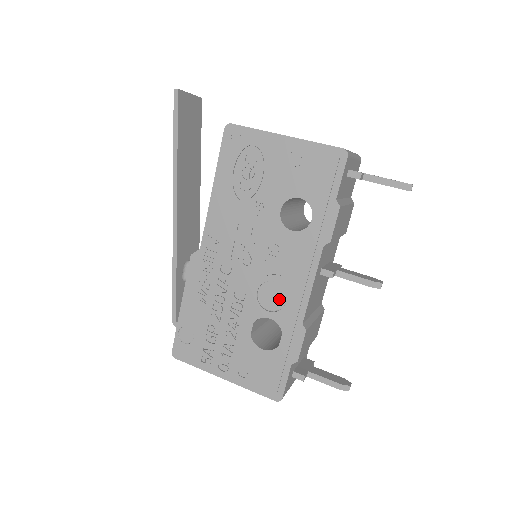
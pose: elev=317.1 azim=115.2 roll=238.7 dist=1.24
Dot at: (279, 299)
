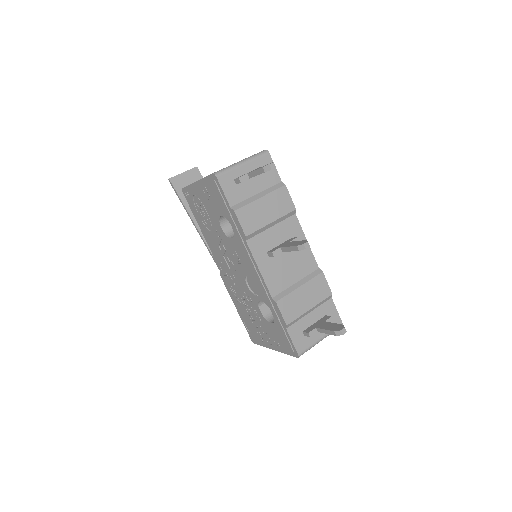
Dot at: (256, 286)
